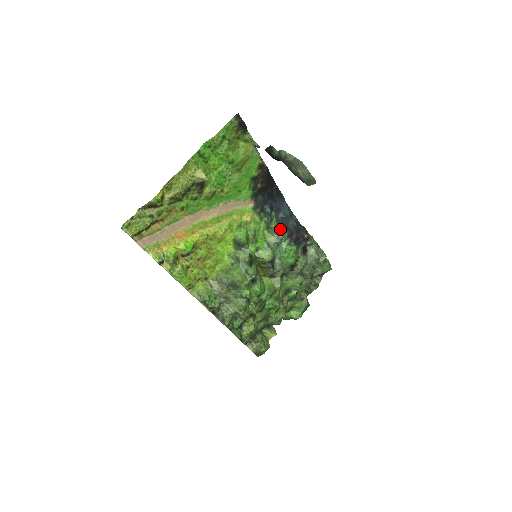
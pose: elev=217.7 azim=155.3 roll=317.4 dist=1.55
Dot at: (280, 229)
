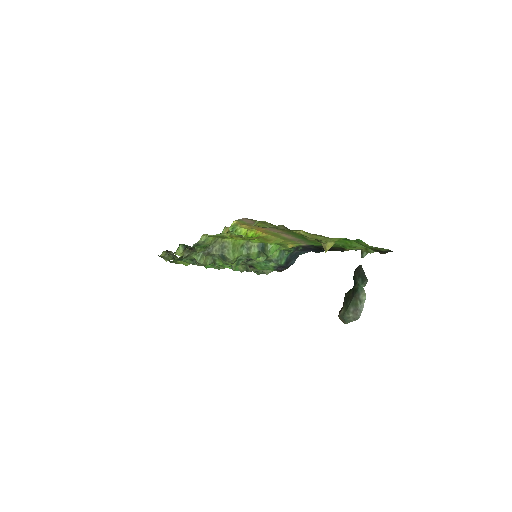
Dot at: (286, 259)
